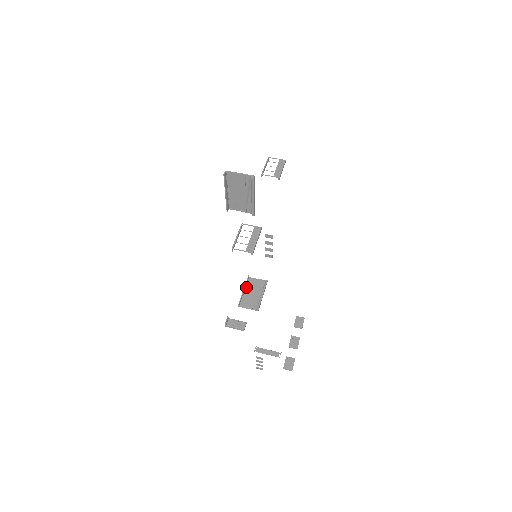
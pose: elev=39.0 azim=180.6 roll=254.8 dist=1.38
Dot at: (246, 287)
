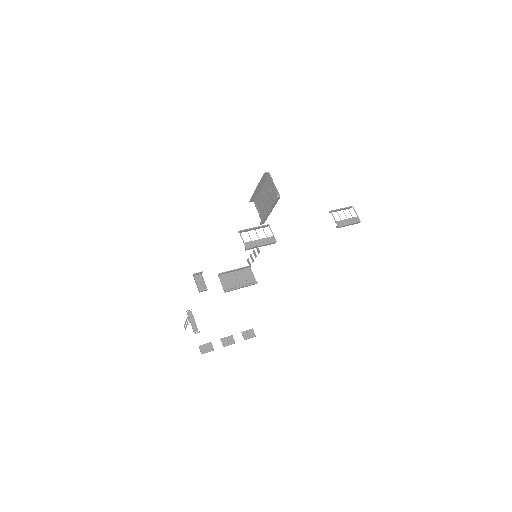
Dot at: (240, 270)
